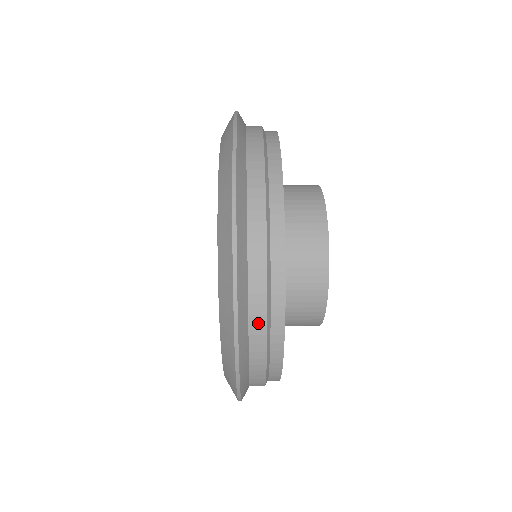
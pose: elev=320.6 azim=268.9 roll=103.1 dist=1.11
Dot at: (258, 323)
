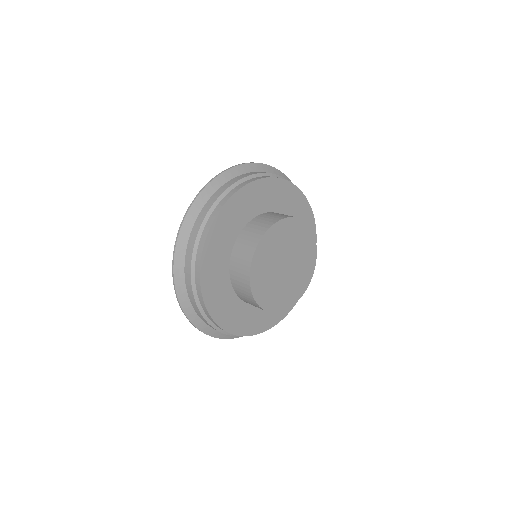
Dot at: (191, 295)
